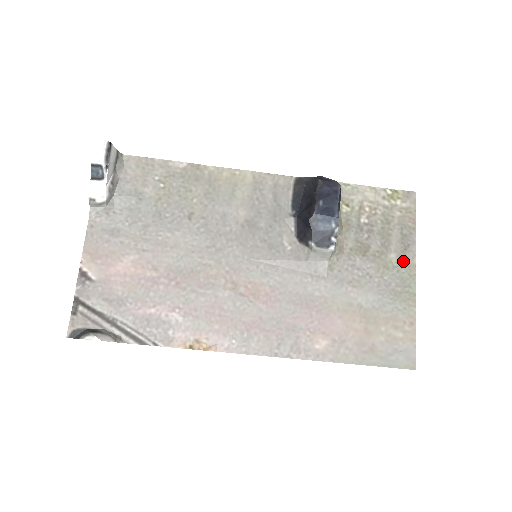
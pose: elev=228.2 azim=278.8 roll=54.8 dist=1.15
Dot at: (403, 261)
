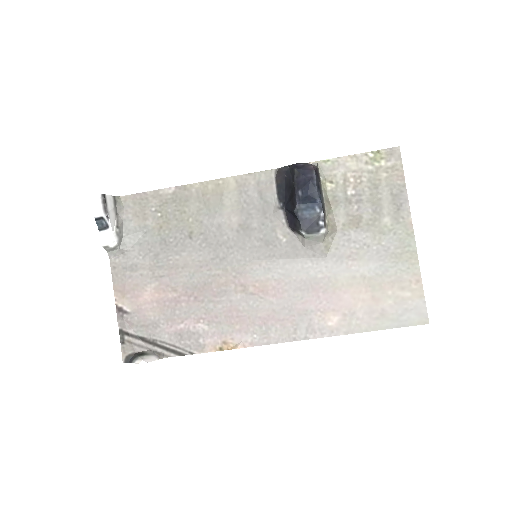
Dot at: (398, 222)
